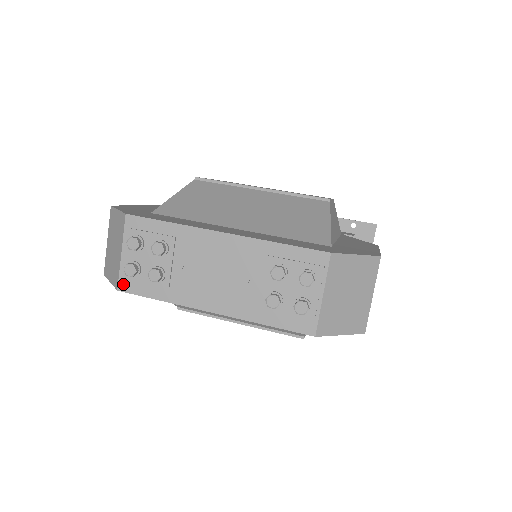
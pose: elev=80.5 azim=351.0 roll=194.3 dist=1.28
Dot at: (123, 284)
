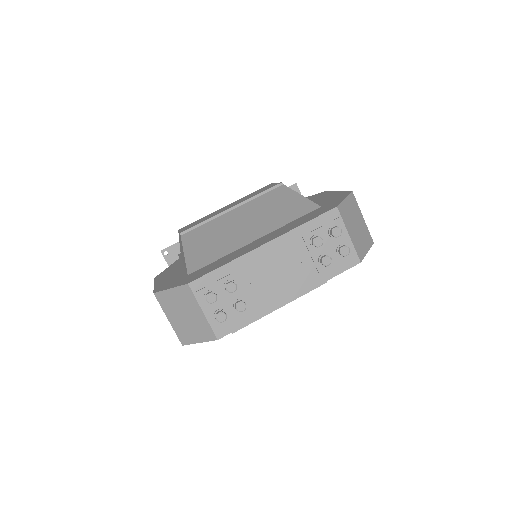
Dot at: (219, 332)
